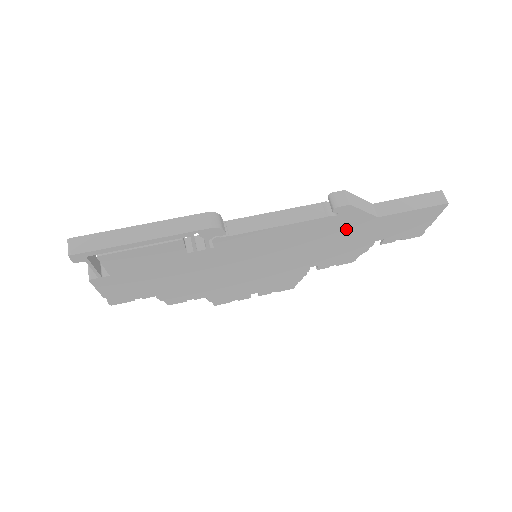
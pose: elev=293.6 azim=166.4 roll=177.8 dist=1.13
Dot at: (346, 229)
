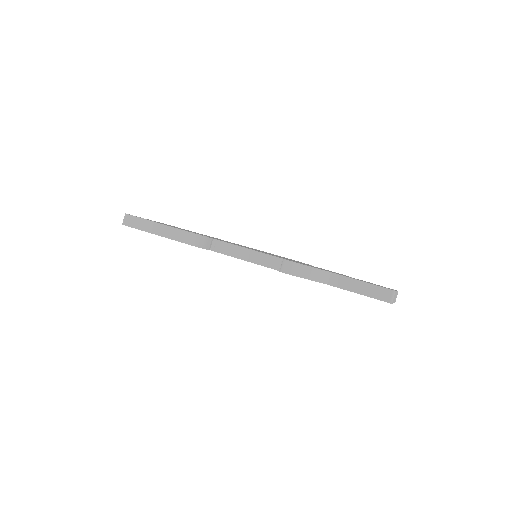
Dot at: occluded
